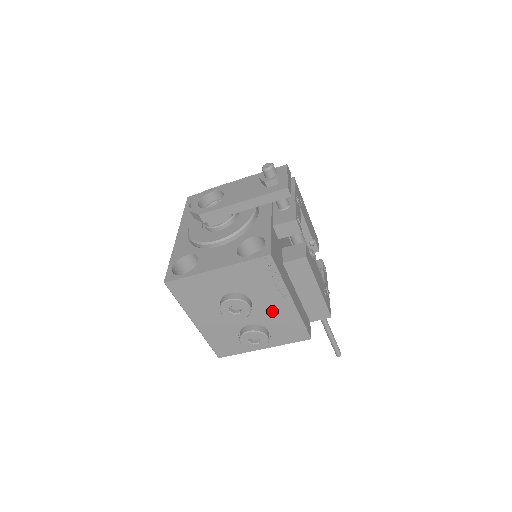
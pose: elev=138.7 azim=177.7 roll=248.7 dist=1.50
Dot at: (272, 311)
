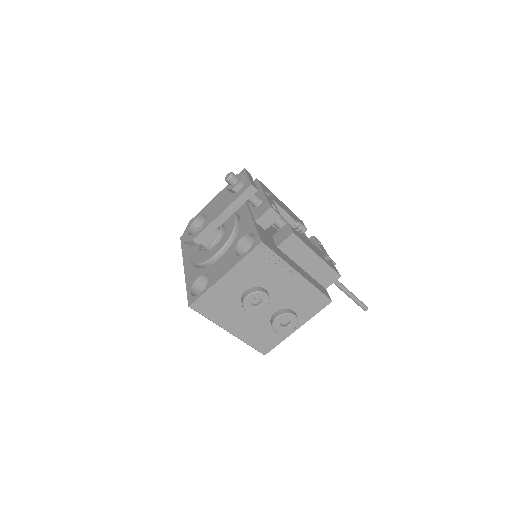
Dot at: (287, 291)
